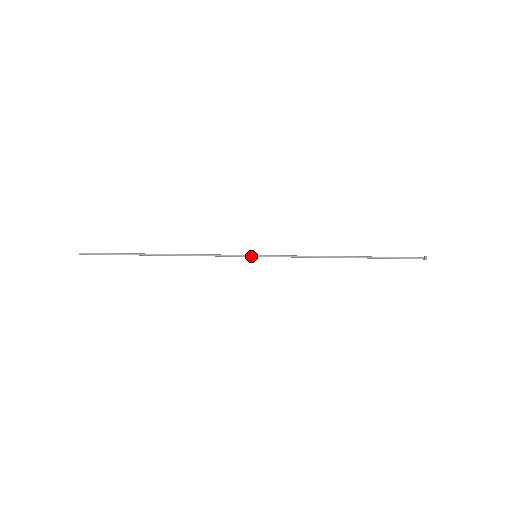
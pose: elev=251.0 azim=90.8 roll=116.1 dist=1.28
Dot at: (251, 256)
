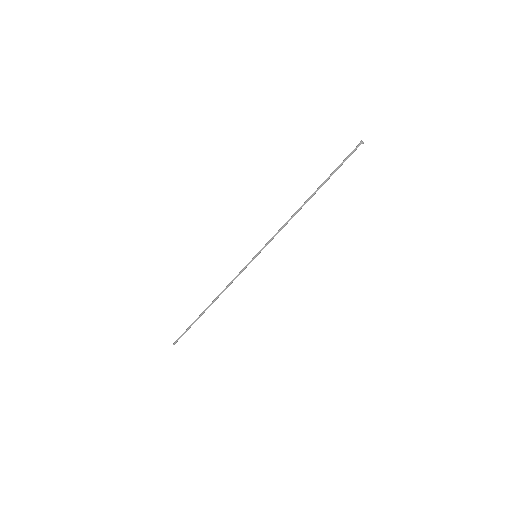
Dot at: occluded
